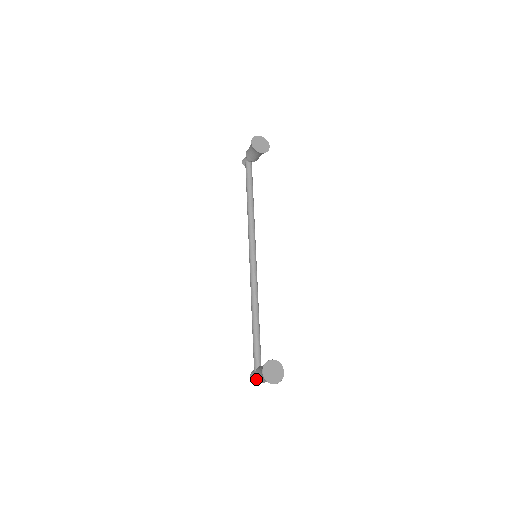
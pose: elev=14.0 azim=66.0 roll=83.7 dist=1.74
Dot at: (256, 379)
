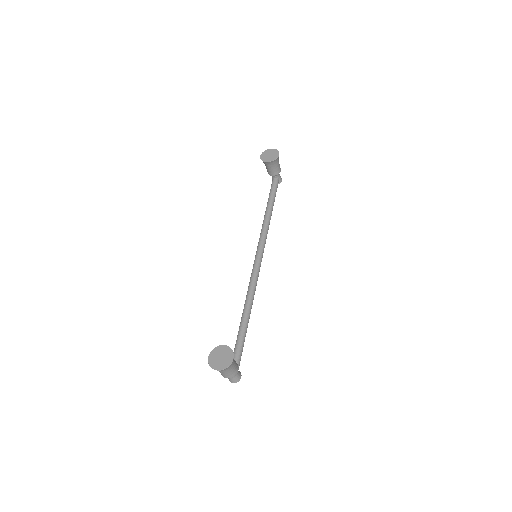
Dot at: occluded
